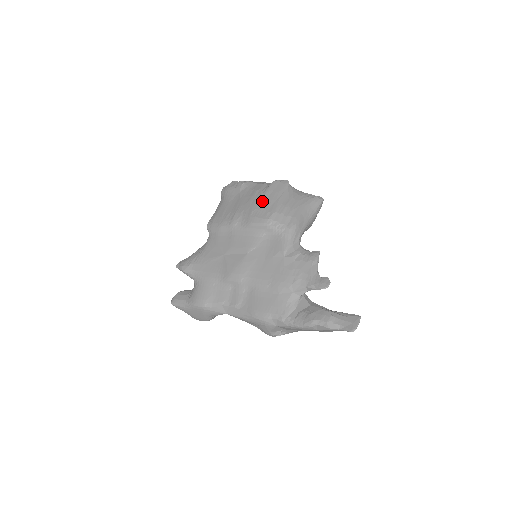
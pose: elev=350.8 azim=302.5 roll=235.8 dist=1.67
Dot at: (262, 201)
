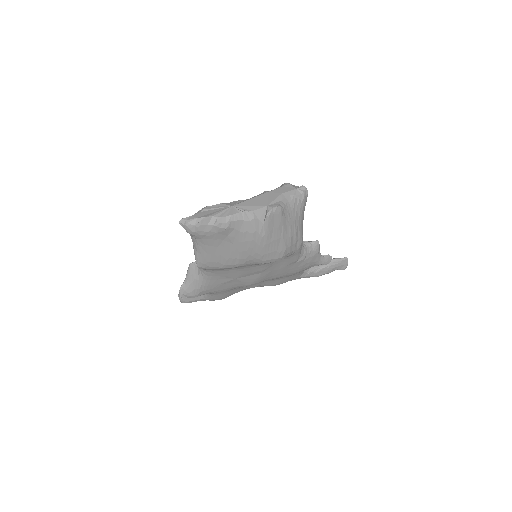
Dot at: (268, 245)
